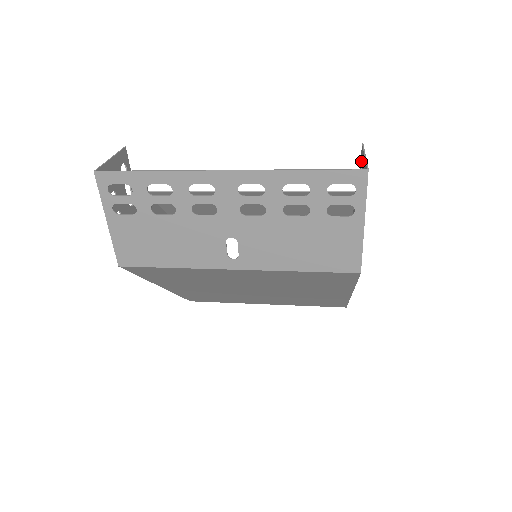
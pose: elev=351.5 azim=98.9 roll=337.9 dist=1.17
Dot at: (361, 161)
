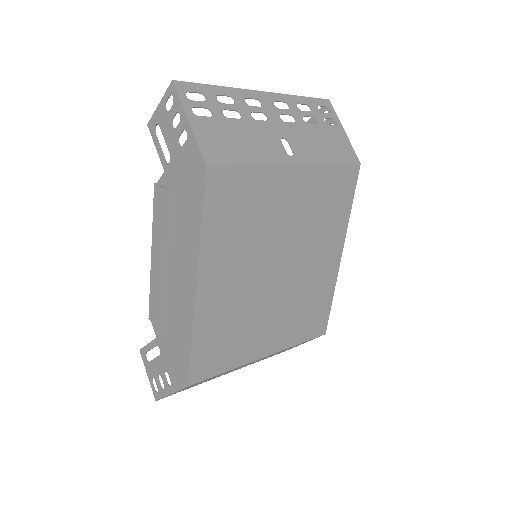
Dot at: occluded
